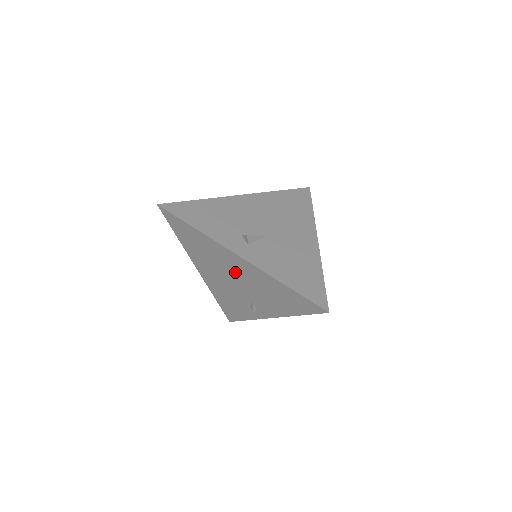
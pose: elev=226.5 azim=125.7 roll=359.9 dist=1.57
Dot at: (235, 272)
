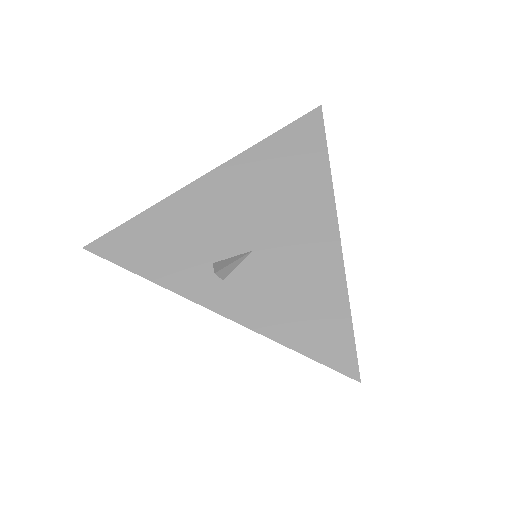
Dot at: occluded
